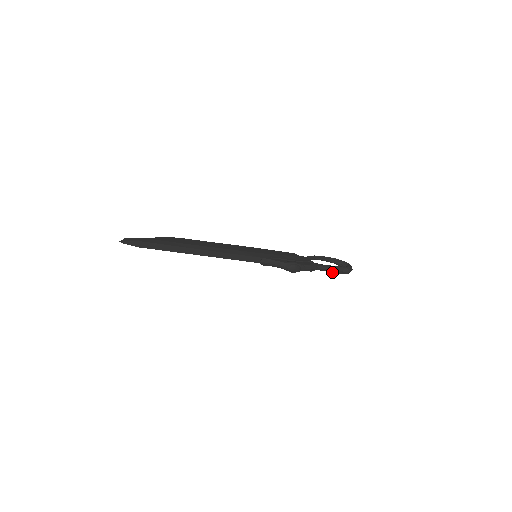
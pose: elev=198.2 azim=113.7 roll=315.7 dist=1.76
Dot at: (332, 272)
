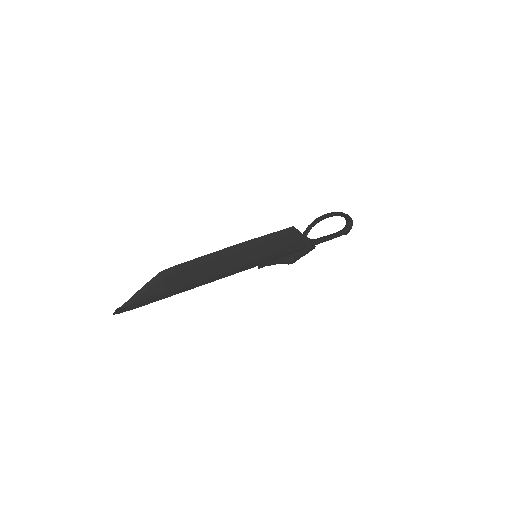
Dot at: occluded
